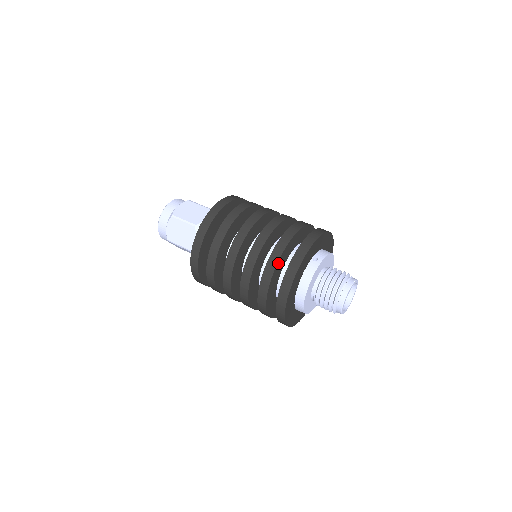
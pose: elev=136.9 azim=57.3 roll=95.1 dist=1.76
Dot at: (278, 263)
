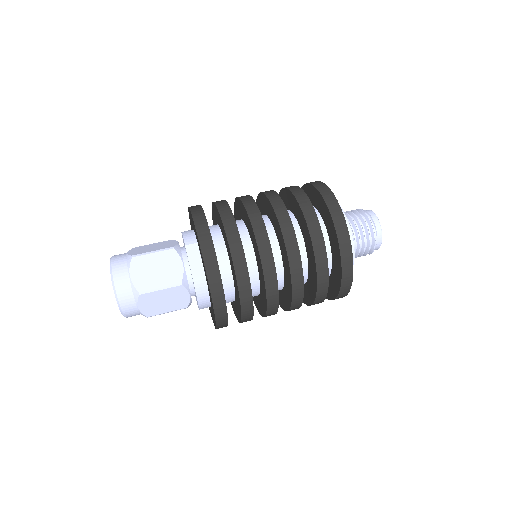
Dot at: (326, 263)
